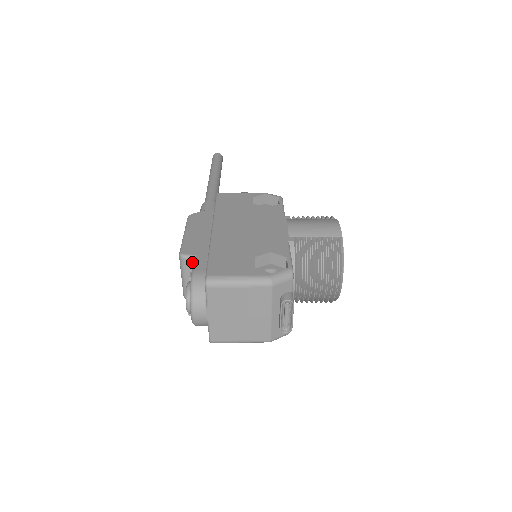
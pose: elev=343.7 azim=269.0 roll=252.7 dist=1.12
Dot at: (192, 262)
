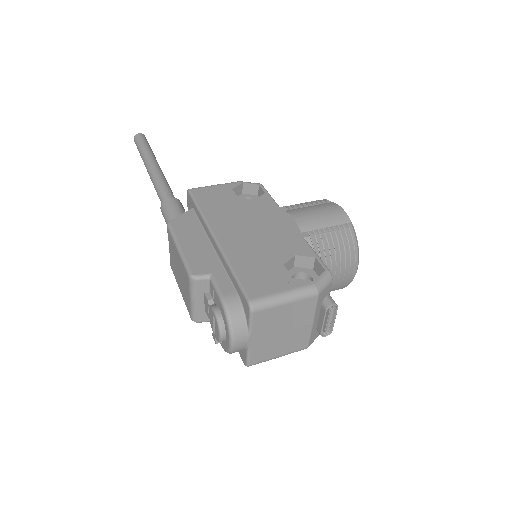
Dot at: (207, 282)
